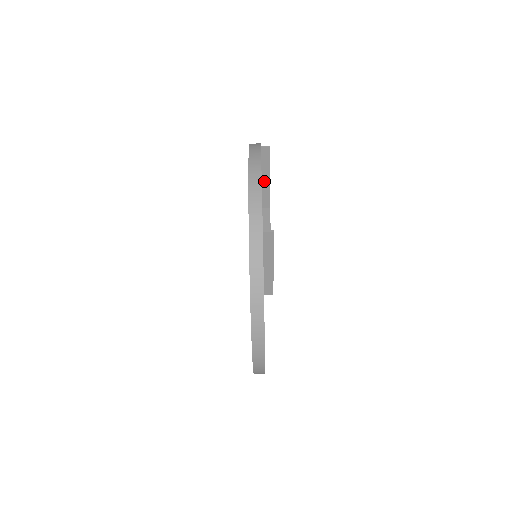
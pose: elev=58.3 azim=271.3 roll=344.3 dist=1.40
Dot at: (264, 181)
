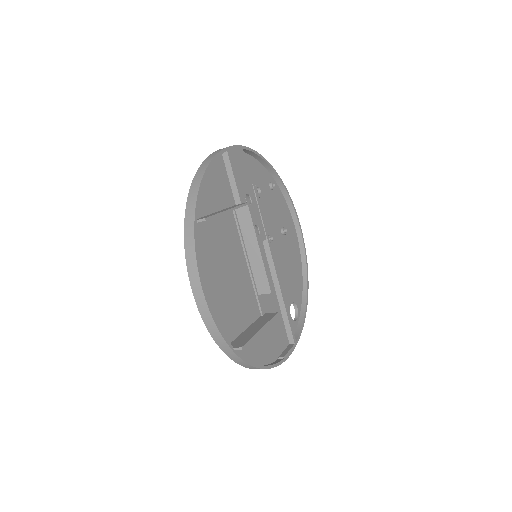
Dot at: occluded
